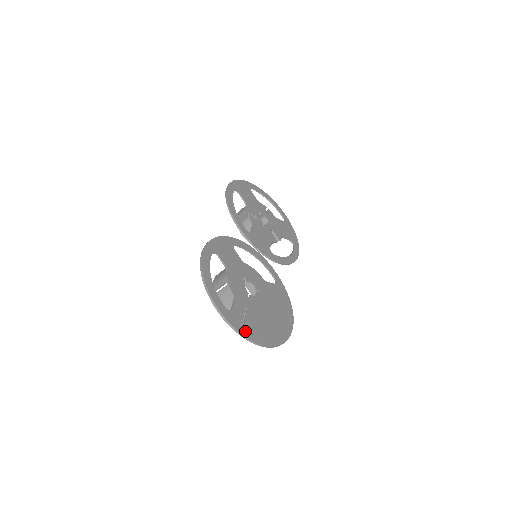
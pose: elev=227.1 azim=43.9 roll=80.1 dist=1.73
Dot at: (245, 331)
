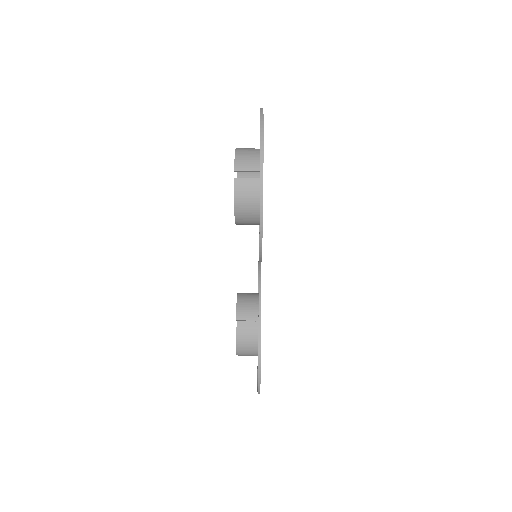
Dot at: occluded
